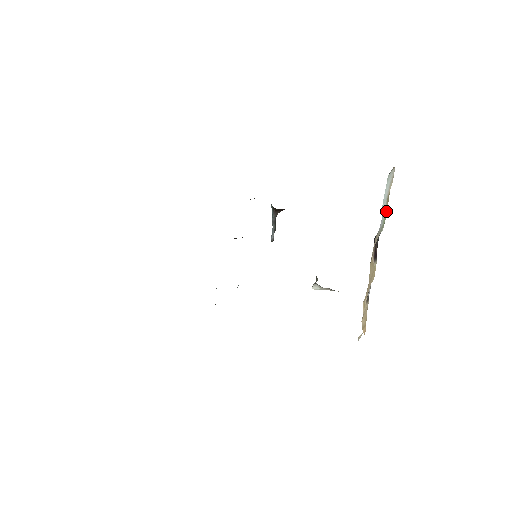
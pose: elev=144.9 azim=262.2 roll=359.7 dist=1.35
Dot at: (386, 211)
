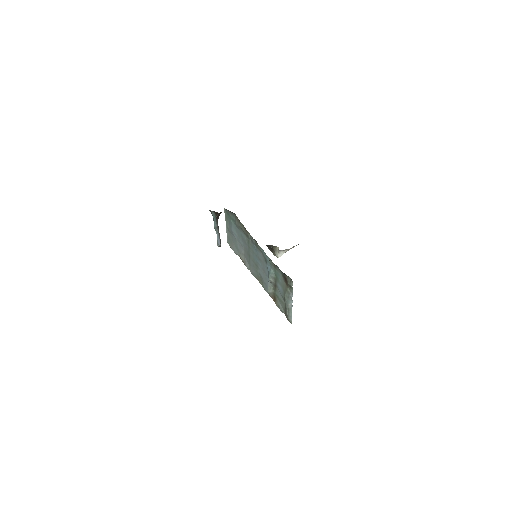
Dot at: occluded
